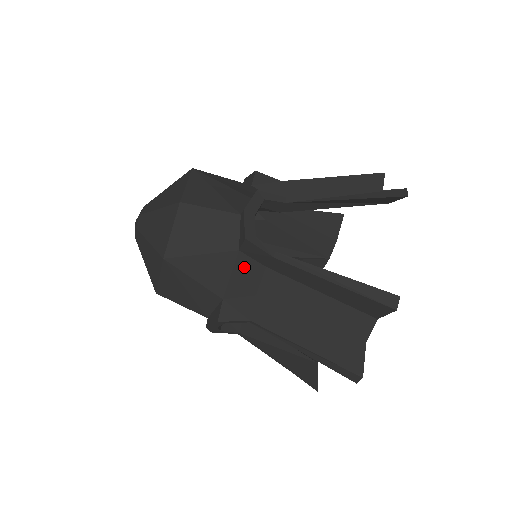
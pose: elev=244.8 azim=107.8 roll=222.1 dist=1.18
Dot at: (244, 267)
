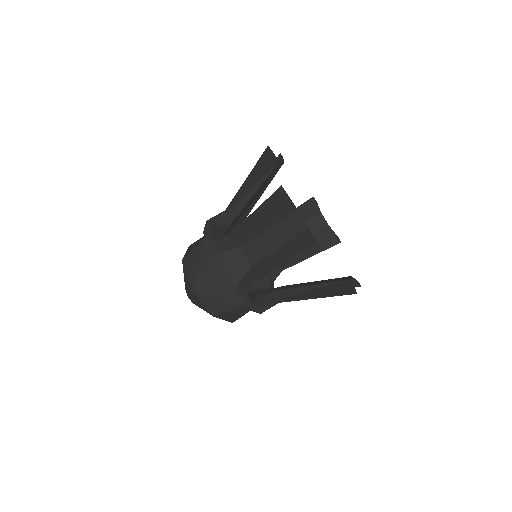
Dot at: (230, 258)
